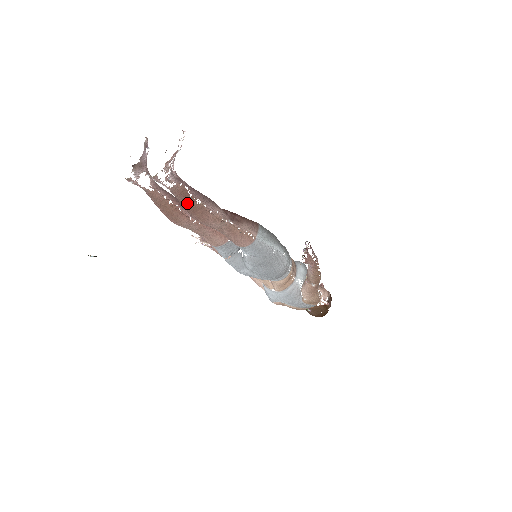
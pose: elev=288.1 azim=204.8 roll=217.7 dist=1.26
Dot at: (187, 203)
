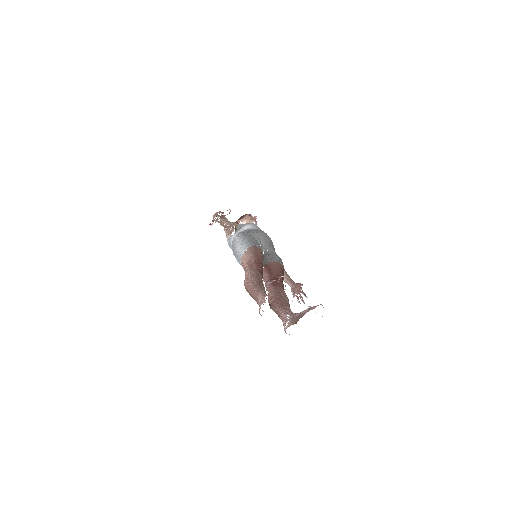
Dot at: occluded
